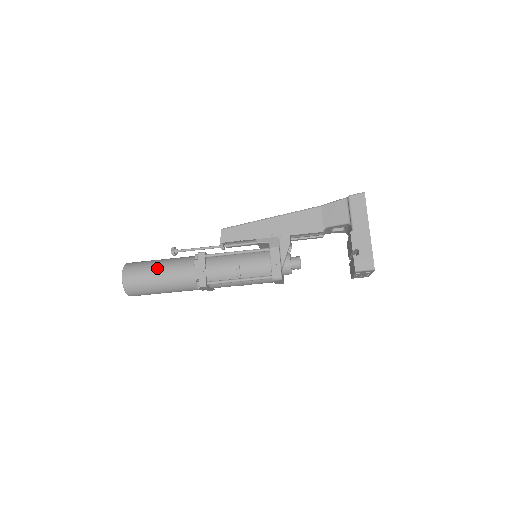
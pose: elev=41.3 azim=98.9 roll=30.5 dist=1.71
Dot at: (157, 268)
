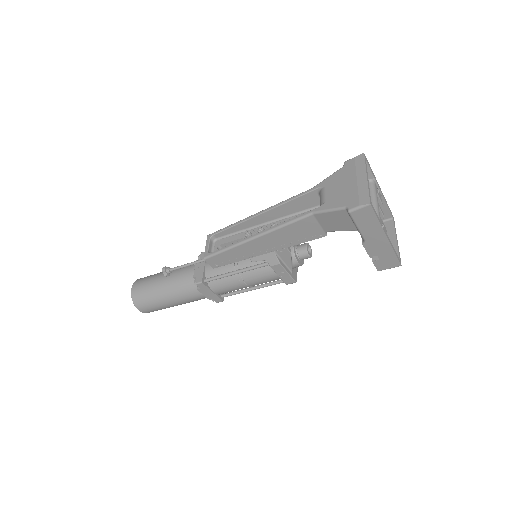
Dot at: (165, 300)
